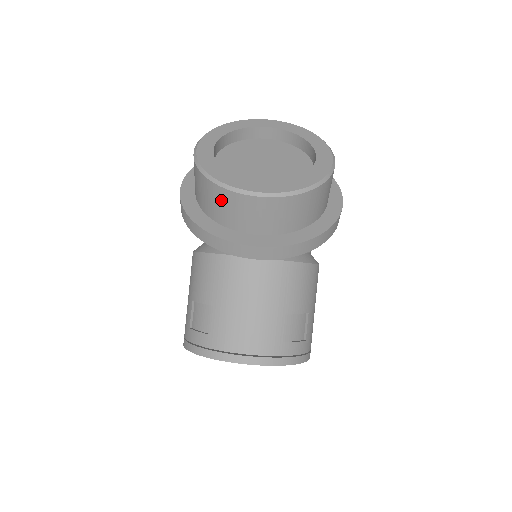
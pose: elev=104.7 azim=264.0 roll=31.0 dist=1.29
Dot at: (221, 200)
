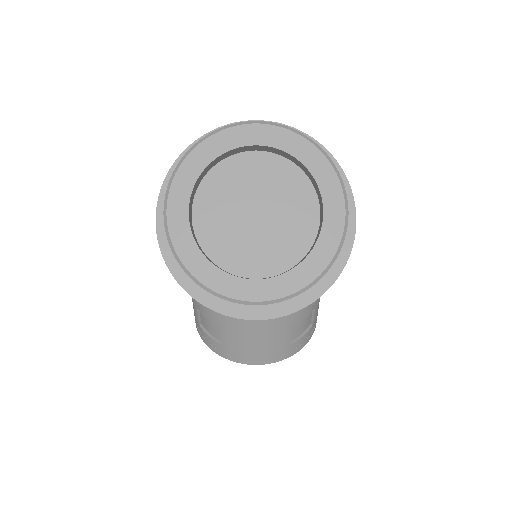
Dot at: occluded
